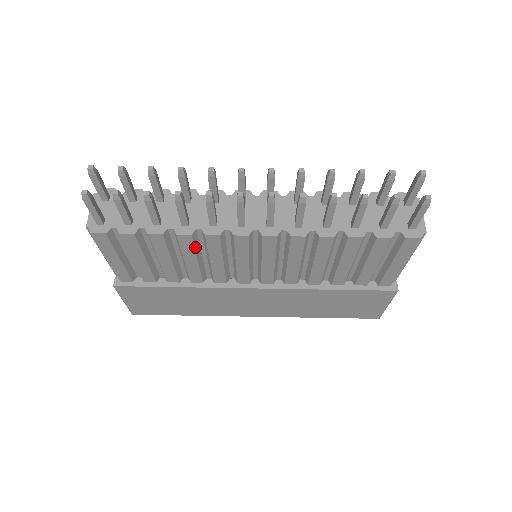
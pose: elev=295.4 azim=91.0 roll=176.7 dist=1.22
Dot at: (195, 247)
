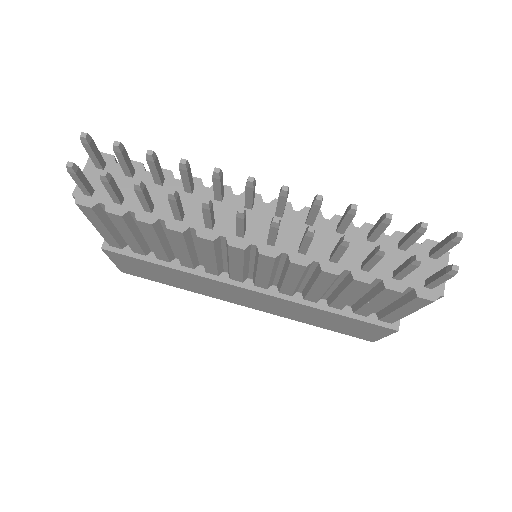
Dot at: (187, 242)
